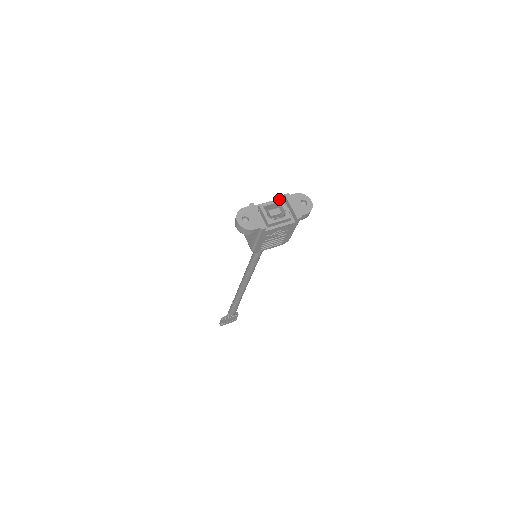
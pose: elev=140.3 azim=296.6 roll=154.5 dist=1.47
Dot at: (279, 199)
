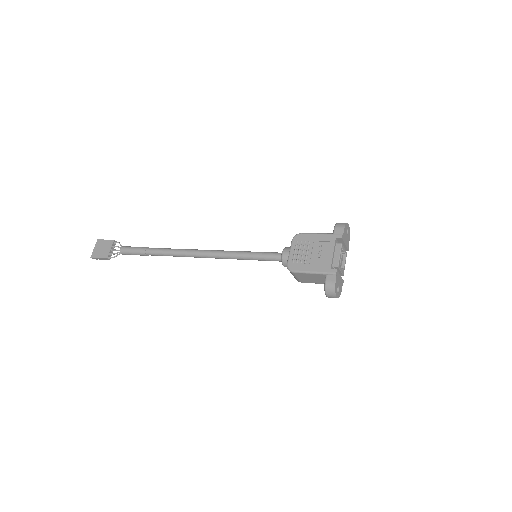
Dot at: (342, 246)
